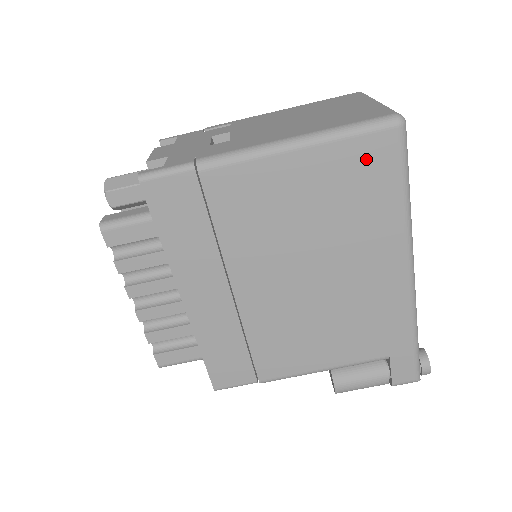
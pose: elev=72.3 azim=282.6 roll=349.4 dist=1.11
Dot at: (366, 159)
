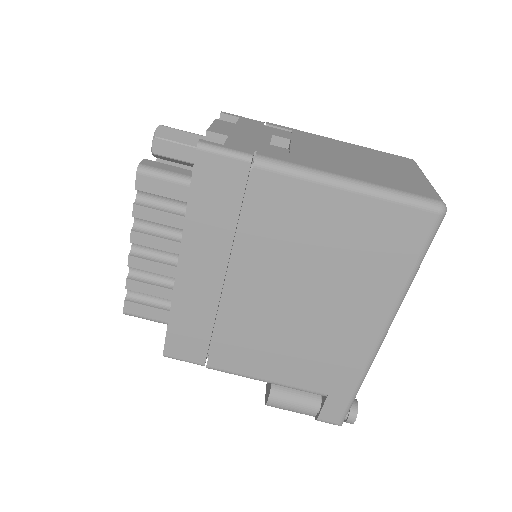
Dot at: (399, 227)
